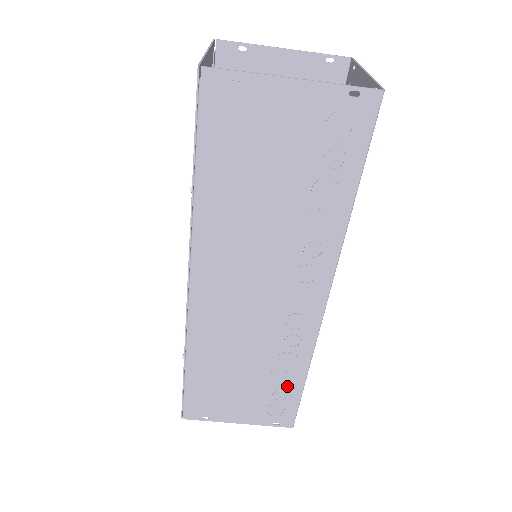
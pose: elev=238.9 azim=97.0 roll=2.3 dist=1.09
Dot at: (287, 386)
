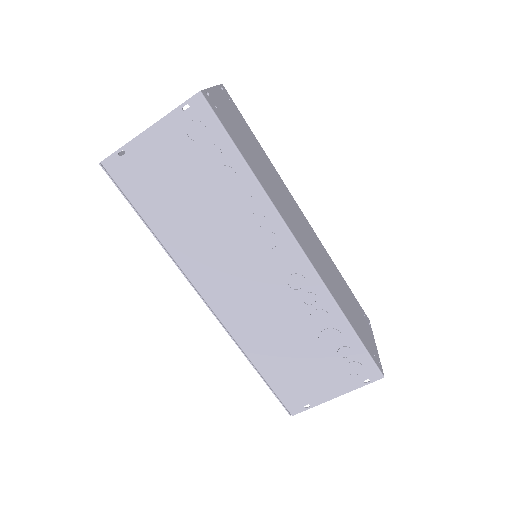
Dot at: (342, 340)
